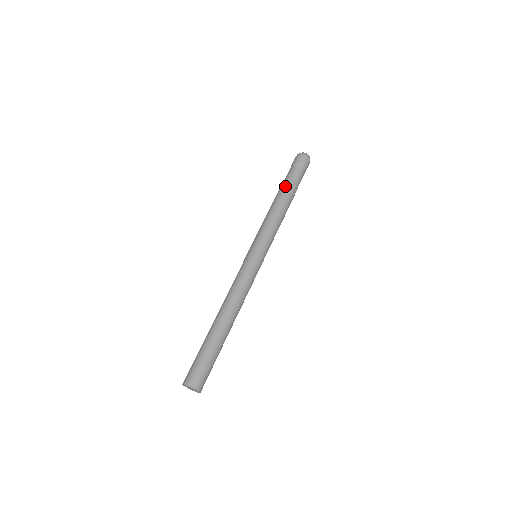
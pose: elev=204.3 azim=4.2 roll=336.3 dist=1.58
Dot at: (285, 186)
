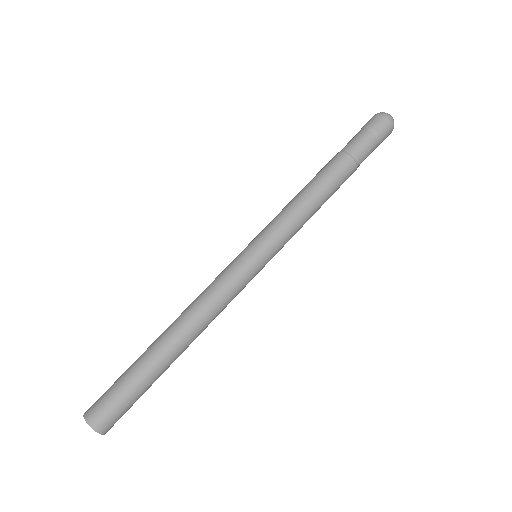
Dot at: (335, 159)
